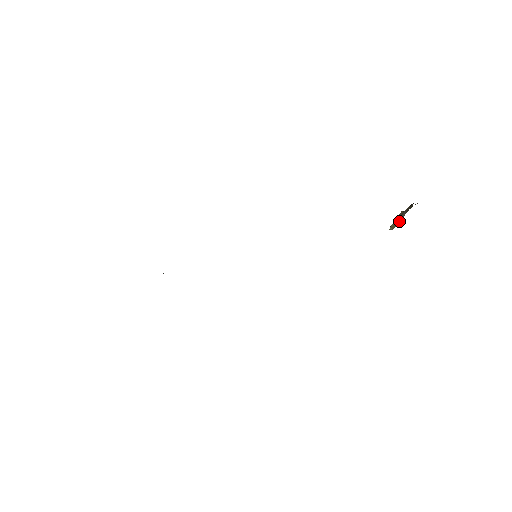
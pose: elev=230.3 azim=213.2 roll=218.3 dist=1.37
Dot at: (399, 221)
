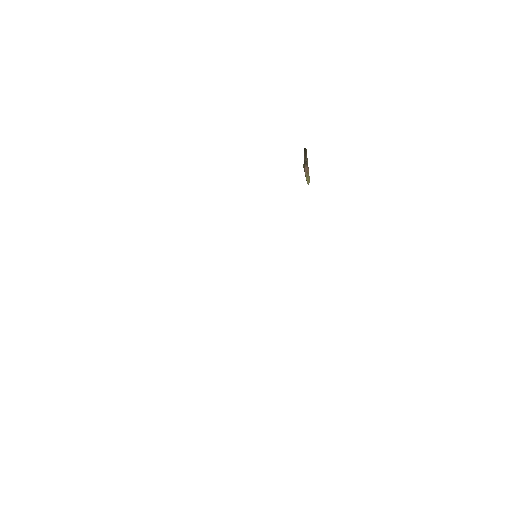
Dot at: (308, 169)
